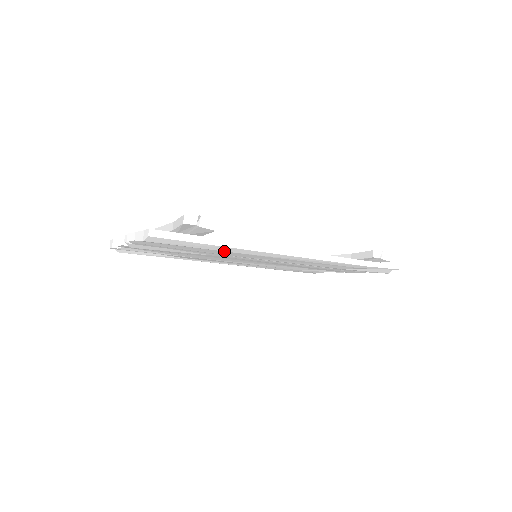
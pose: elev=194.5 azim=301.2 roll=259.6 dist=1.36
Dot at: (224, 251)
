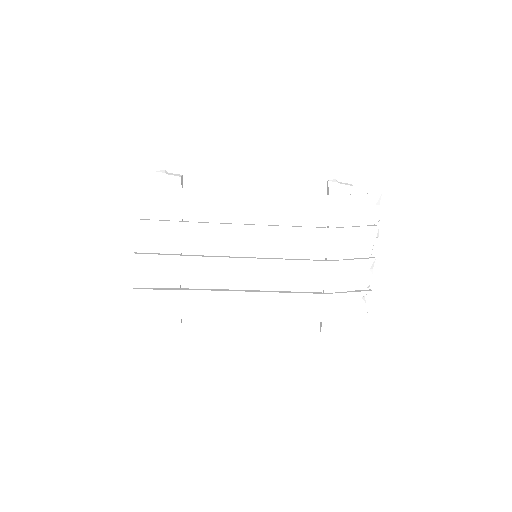
Dot at: (198, 200)
